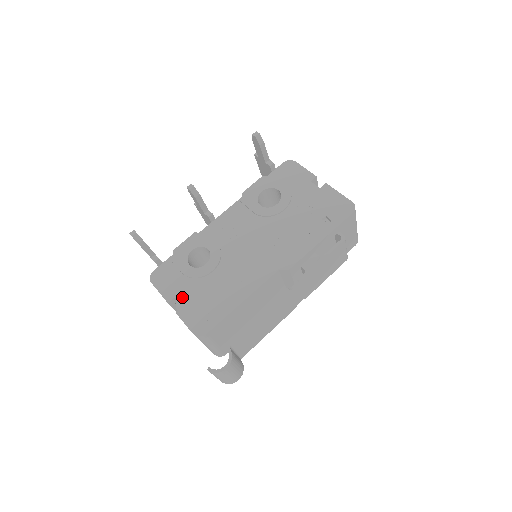
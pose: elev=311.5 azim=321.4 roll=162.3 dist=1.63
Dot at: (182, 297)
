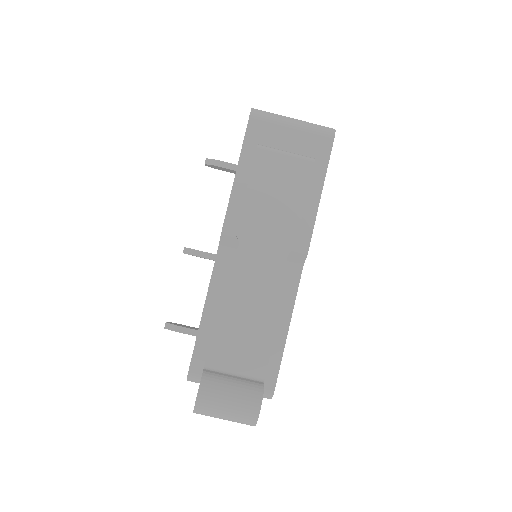
Dot at: occluded
